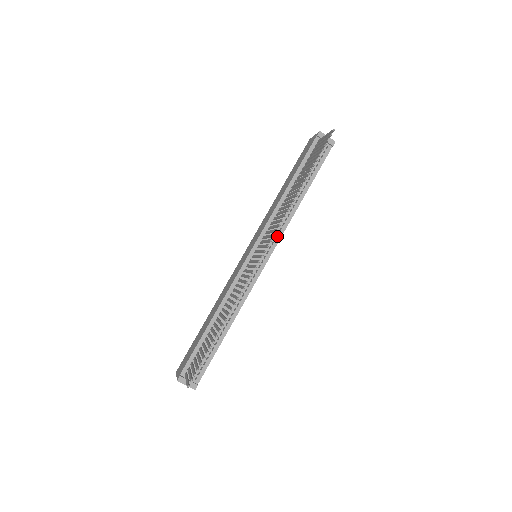
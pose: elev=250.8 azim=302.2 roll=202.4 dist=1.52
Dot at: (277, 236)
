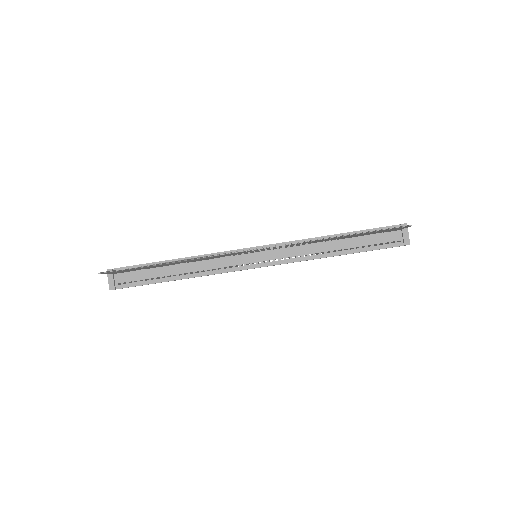
Dot at: (286, 259)
